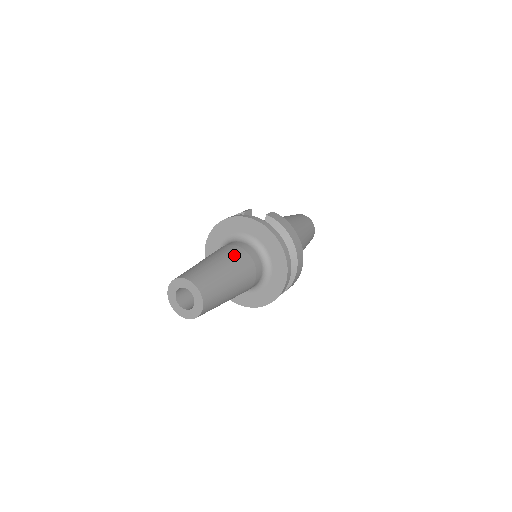
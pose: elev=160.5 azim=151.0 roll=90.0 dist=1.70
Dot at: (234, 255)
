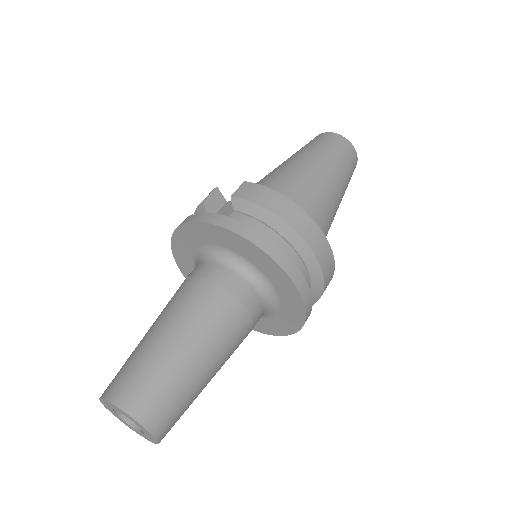
Dot at: (192, 302)
